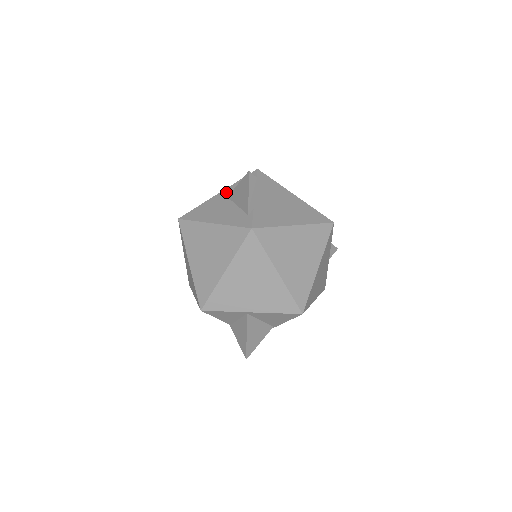
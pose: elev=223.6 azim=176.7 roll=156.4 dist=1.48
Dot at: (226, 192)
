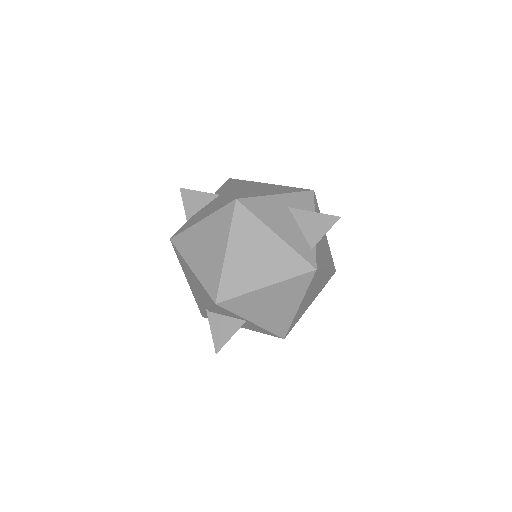
Dot at: (286, 199)
